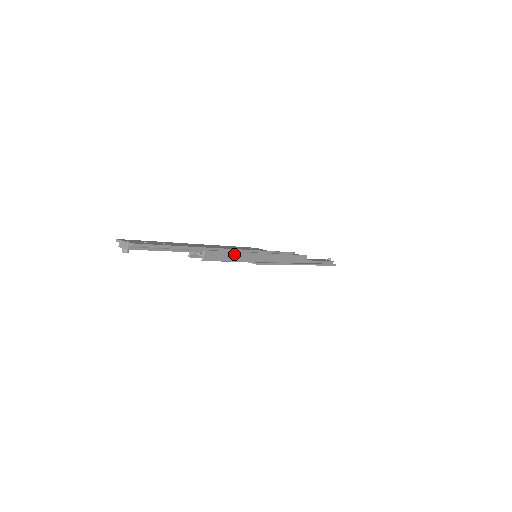
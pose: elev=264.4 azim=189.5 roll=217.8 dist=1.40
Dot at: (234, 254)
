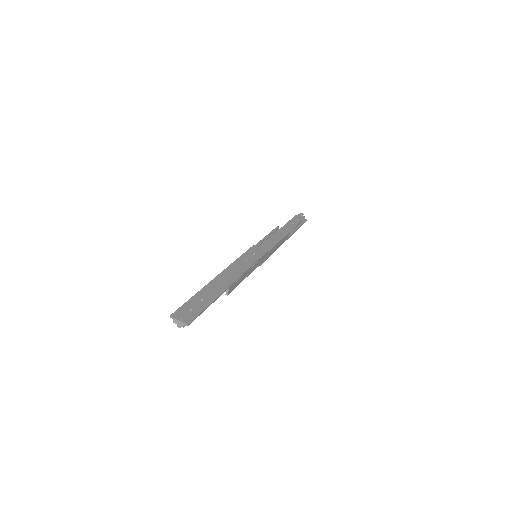
Dot at: (246, 274)
